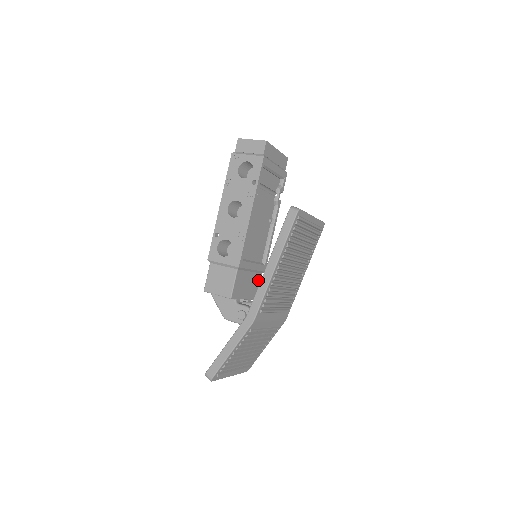
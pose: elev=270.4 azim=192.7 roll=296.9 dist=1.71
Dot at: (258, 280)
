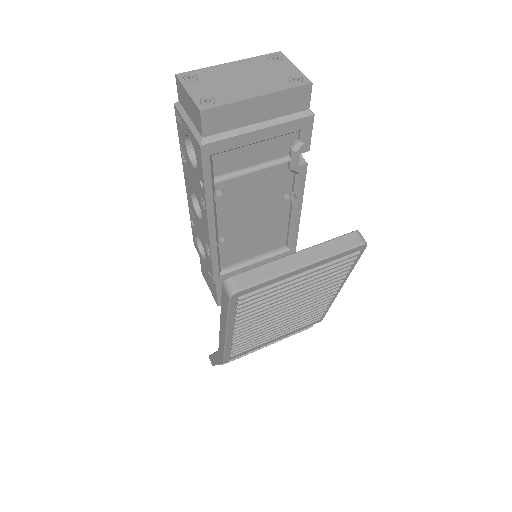
Dot at: occluded
